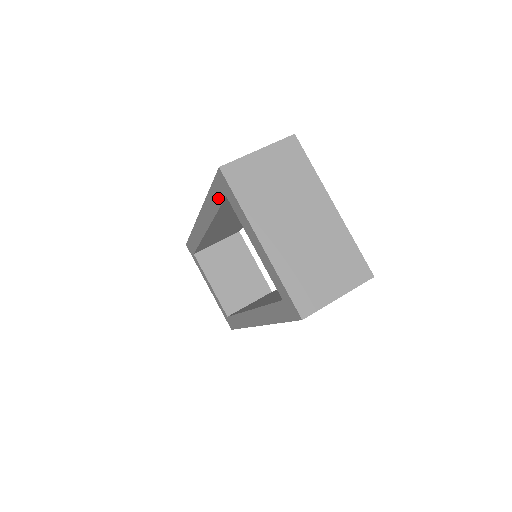
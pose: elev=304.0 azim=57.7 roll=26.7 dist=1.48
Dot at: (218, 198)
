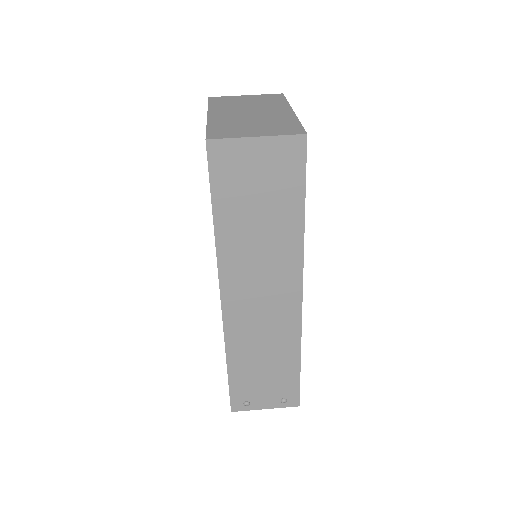
Dot at: occluded
